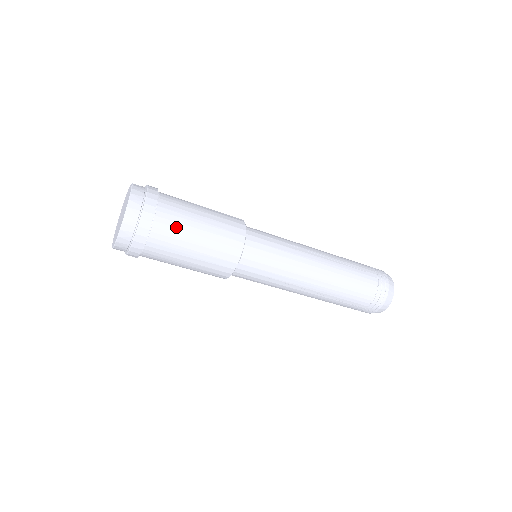
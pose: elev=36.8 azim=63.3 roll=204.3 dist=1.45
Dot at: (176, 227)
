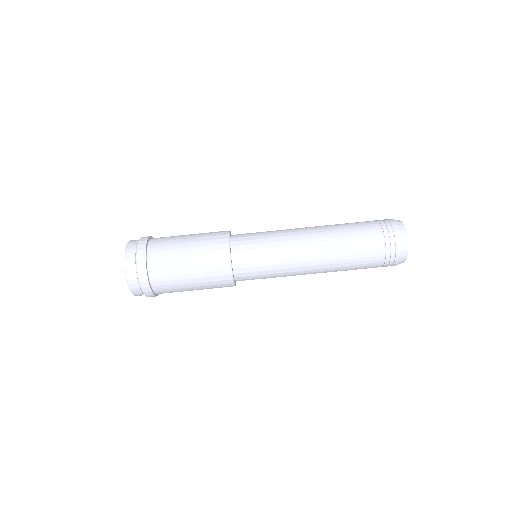
Dot at: (167, 243)
